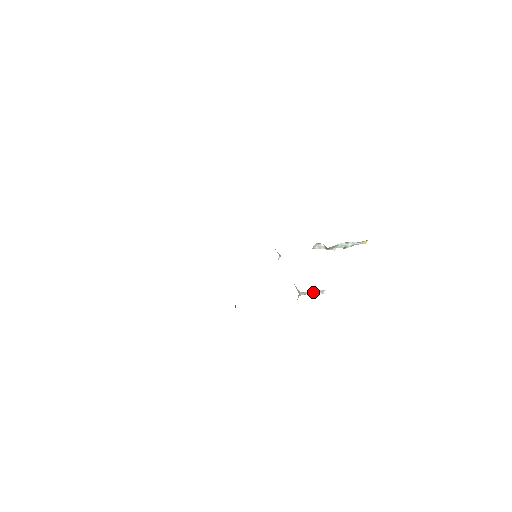
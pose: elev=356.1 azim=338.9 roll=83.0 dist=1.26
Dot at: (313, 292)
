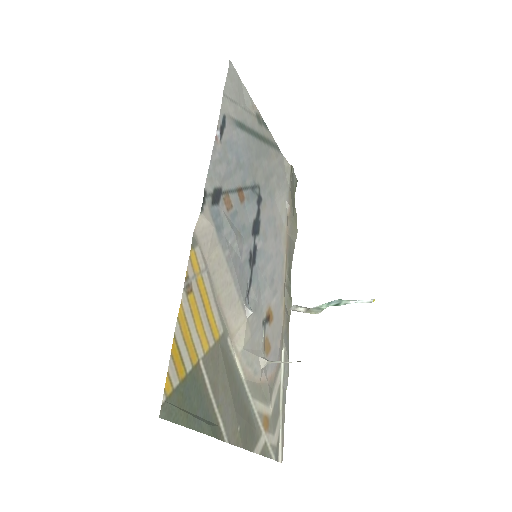
Dot at: (282, 362)
